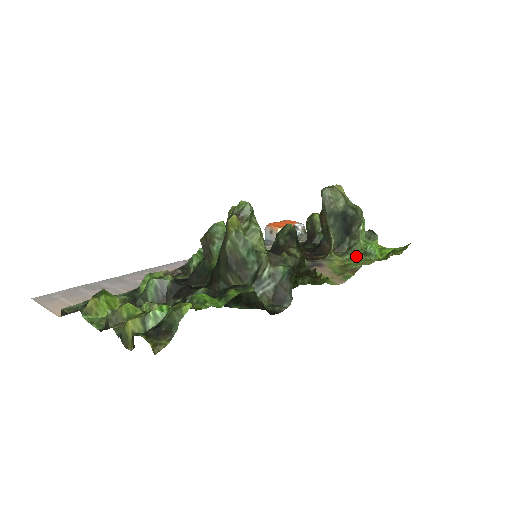
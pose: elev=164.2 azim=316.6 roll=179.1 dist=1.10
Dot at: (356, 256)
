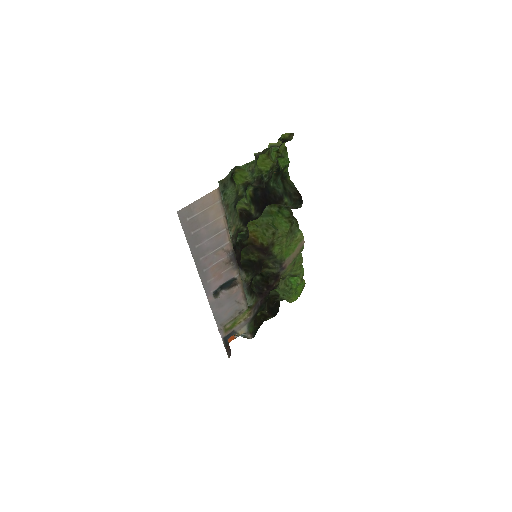
Dot at: (292, 273)
